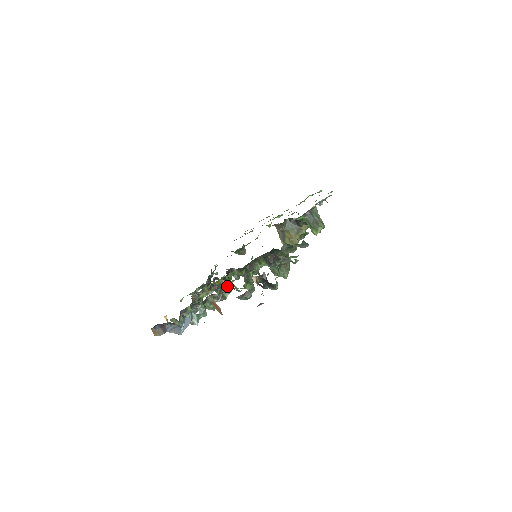
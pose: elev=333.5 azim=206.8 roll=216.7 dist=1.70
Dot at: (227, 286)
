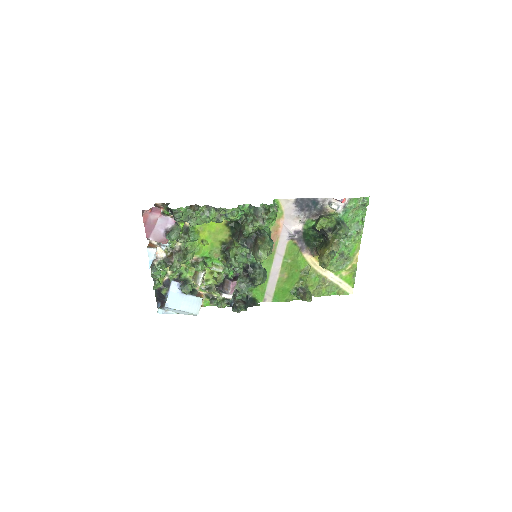
Dot at: (189, 252)
